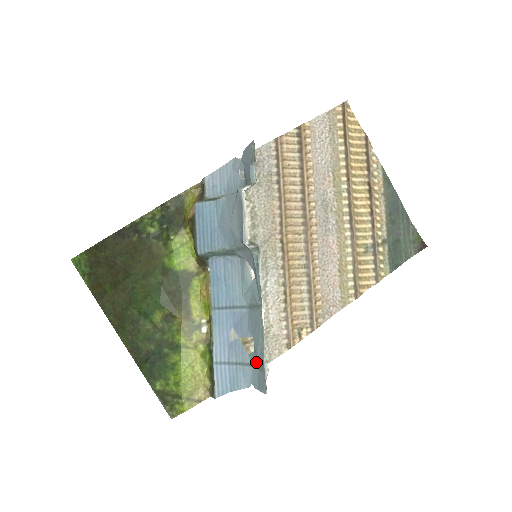
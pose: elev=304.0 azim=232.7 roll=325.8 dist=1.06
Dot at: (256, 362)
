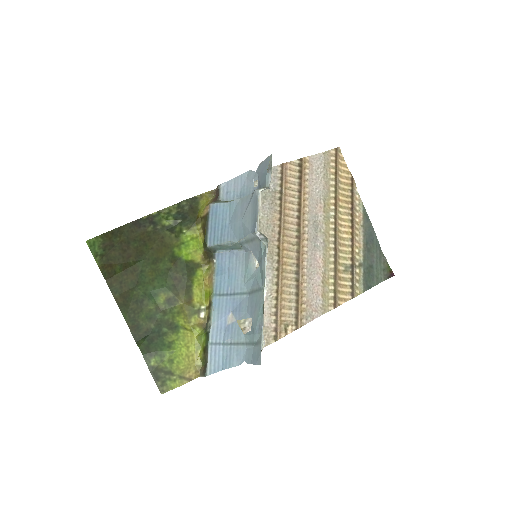
Dot at: (252, 339)
